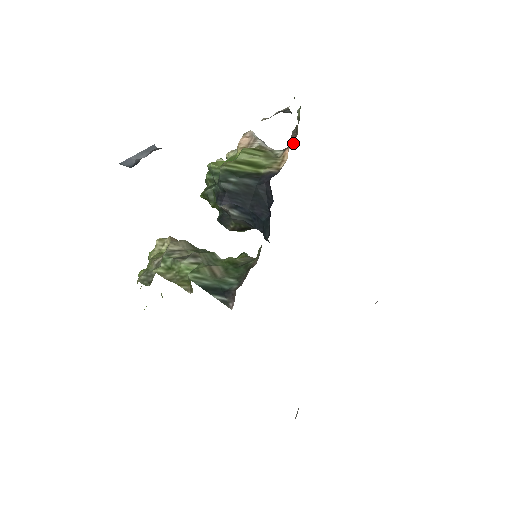
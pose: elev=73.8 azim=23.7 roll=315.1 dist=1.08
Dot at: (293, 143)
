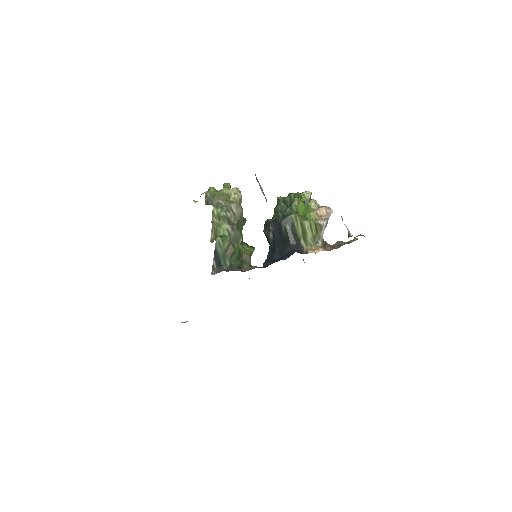
Dot at: (330, 249)
